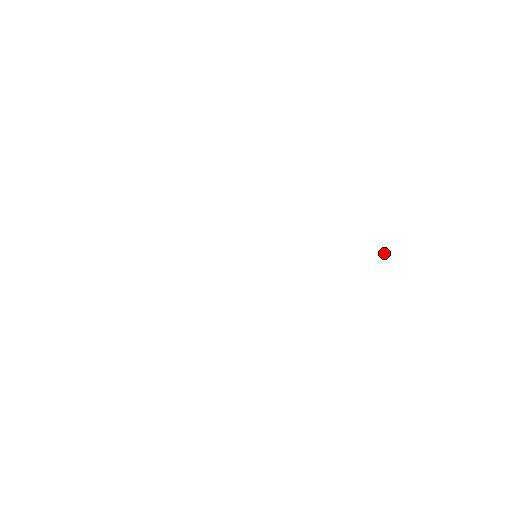
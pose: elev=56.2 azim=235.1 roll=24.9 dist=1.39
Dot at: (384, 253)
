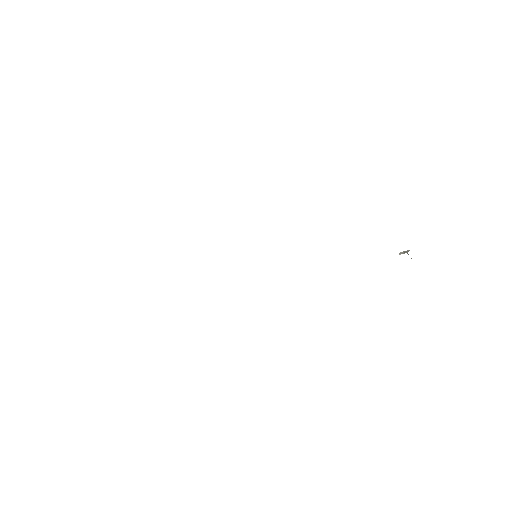
Dot at: occluded
